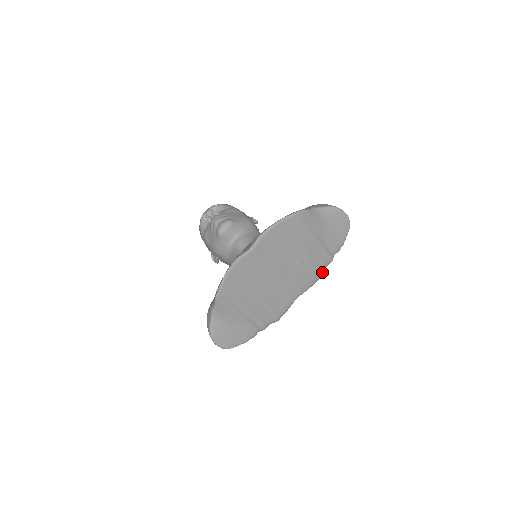
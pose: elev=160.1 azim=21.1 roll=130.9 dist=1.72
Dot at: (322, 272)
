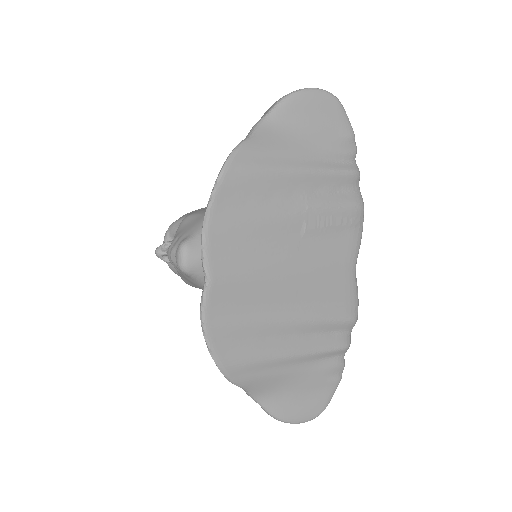
Dot at: (358, 201)
